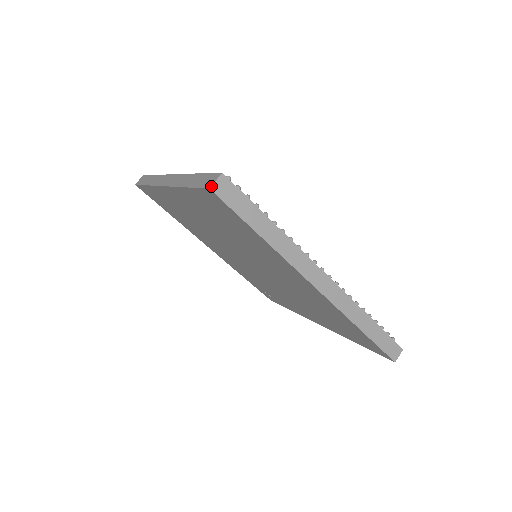
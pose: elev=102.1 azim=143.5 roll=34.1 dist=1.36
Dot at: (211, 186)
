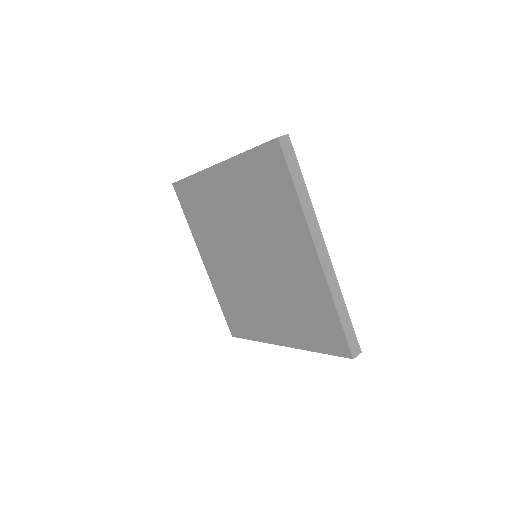
Dot at: occluded
